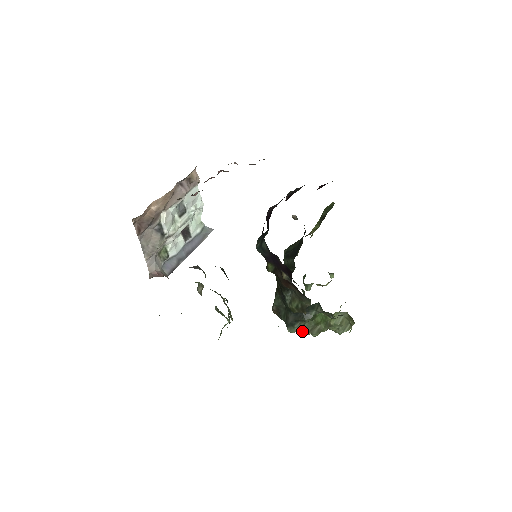
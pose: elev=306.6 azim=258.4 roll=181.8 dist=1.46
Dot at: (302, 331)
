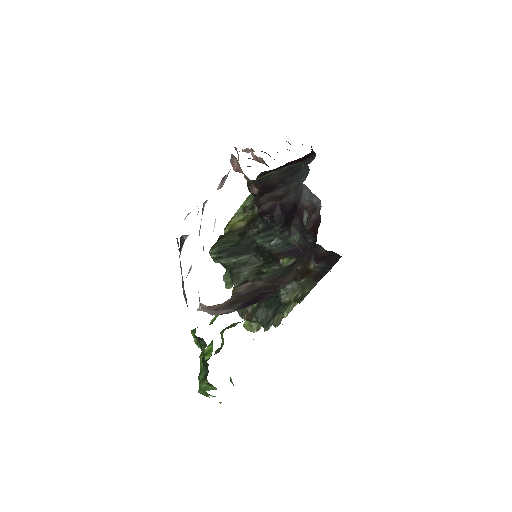
Dot at: (256, 329)
